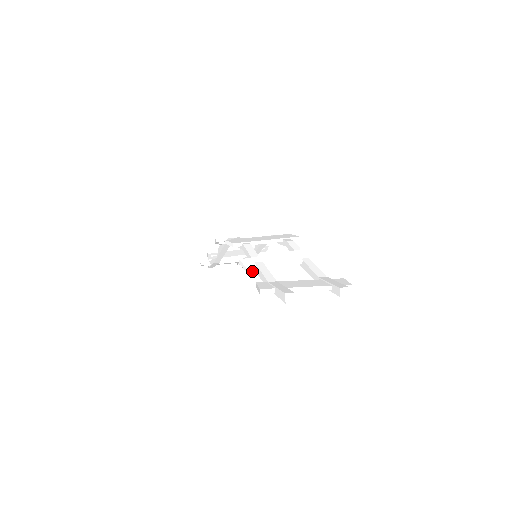
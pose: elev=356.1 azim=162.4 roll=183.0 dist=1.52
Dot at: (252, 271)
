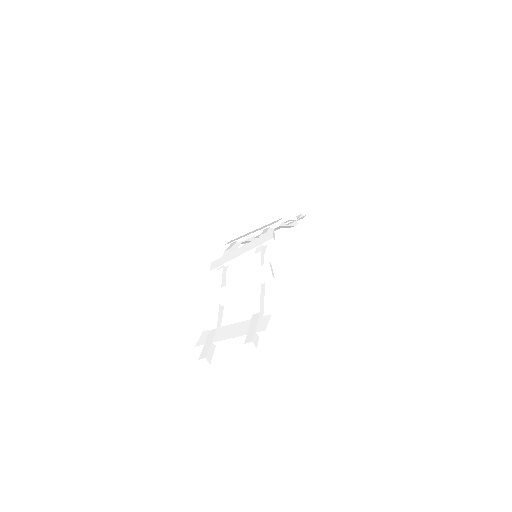
Dot at: (210, 311)
